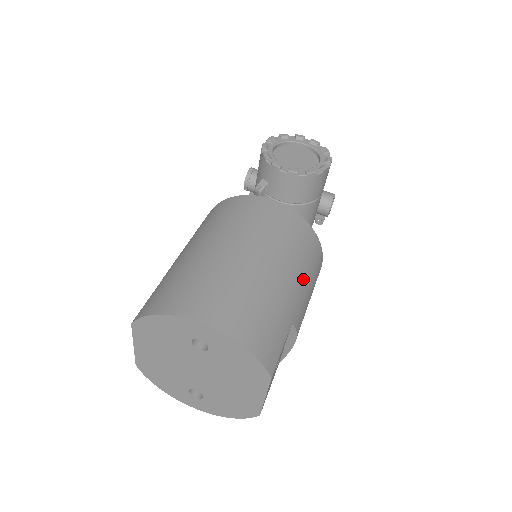
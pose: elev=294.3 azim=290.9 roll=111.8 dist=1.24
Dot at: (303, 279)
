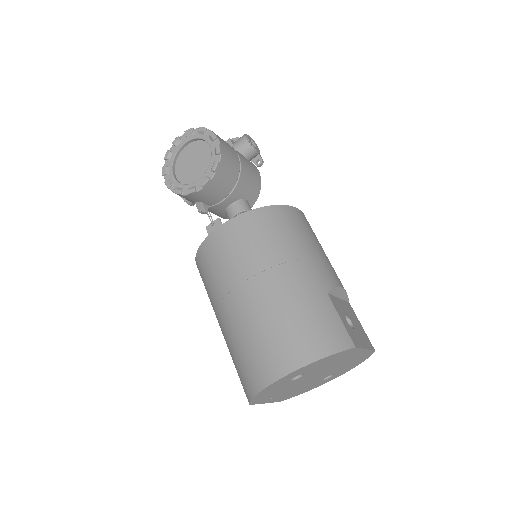
Dot at: (299, 252)
